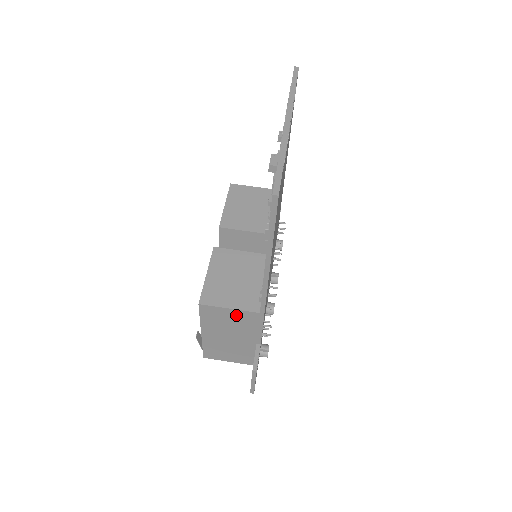
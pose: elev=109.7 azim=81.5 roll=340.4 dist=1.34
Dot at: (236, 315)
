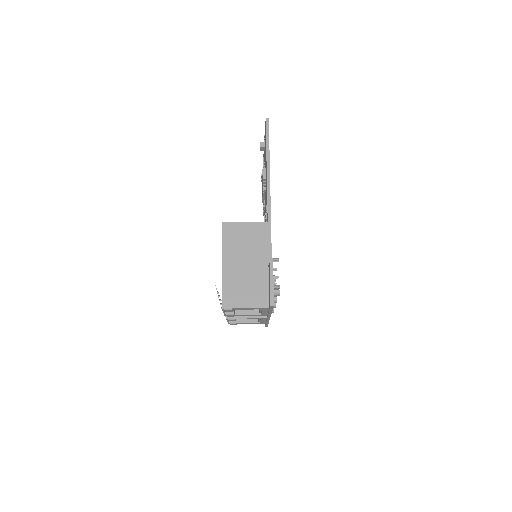
Dot at: (250, 229)
